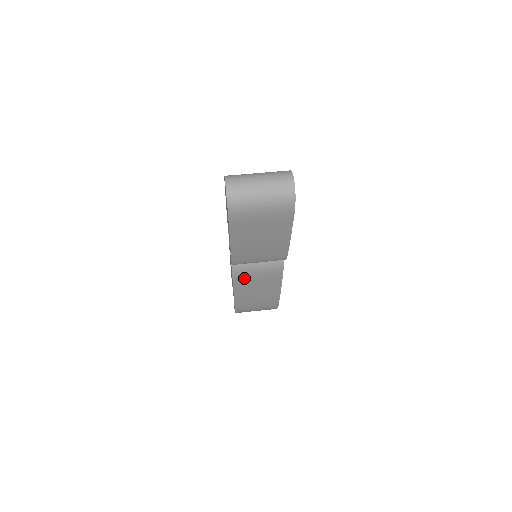
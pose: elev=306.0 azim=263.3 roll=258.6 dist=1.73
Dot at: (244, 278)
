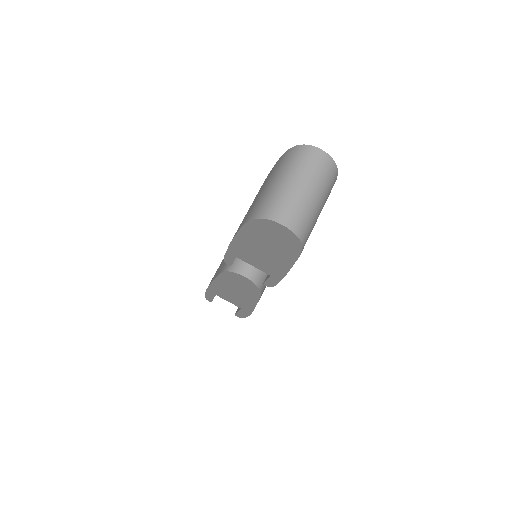
Dot at: occluded
